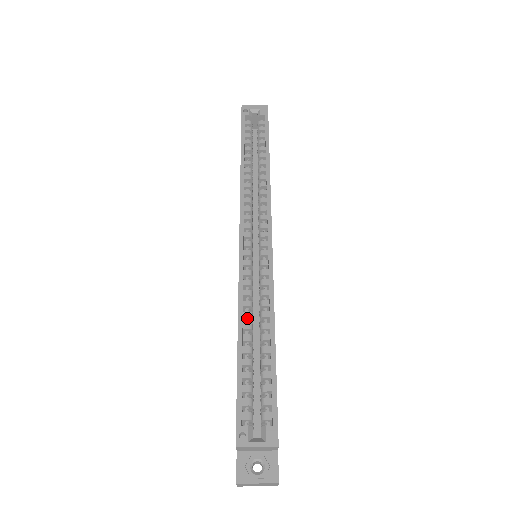
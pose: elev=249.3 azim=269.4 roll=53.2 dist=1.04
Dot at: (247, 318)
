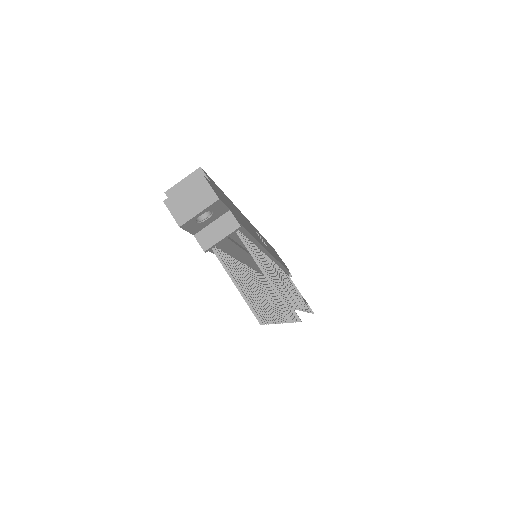
Dot at: occluded
